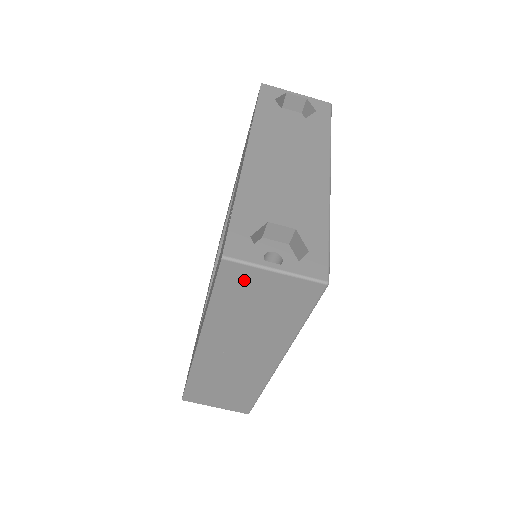
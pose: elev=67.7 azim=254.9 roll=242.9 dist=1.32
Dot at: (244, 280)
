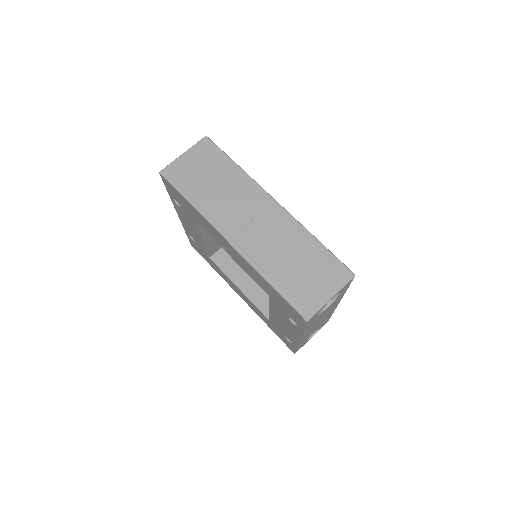
Dot at: (180, 172)
